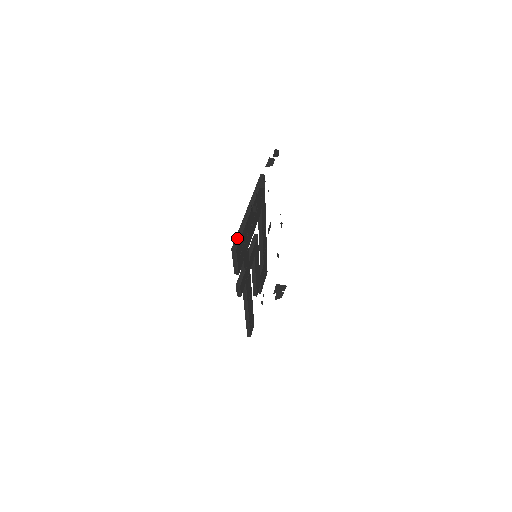
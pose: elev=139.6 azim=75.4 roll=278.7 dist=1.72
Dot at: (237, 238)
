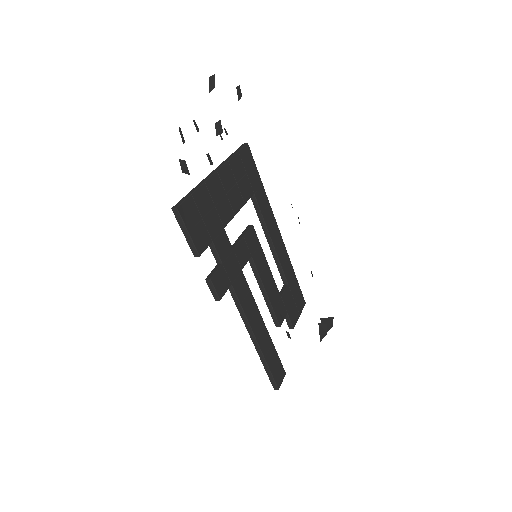
Dot at: (184, 198)
